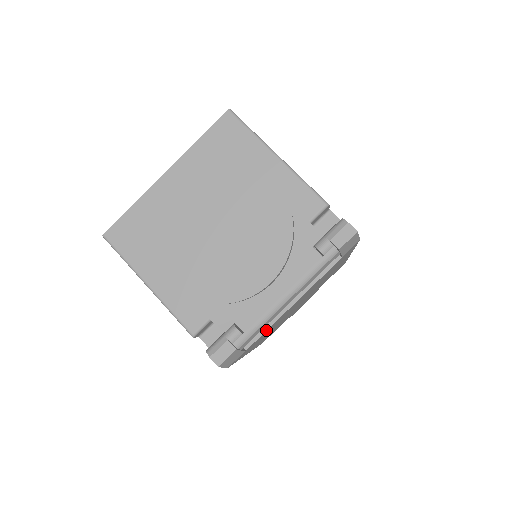
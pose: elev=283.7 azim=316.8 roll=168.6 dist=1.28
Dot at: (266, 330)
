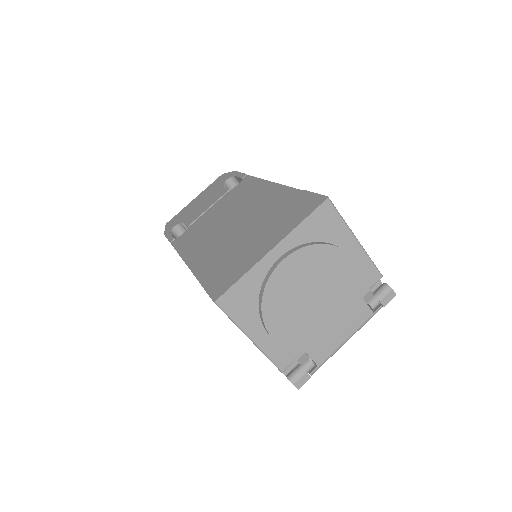
Dot at: occluded
